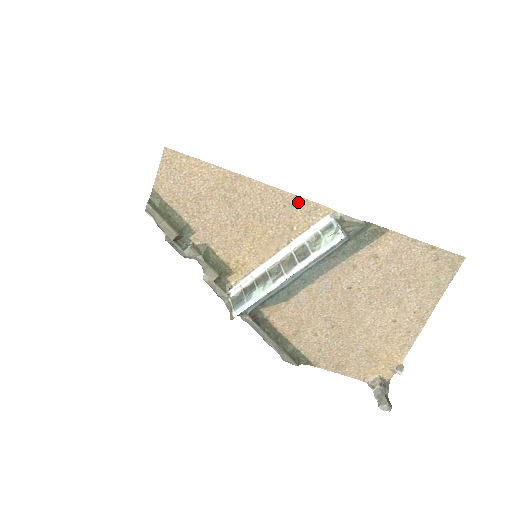
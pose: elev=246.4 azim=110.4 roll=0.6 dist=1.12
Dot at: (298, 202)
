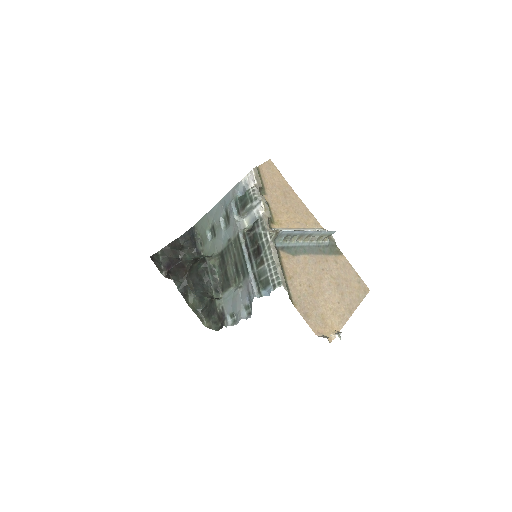
Dot at: (312, 217)
